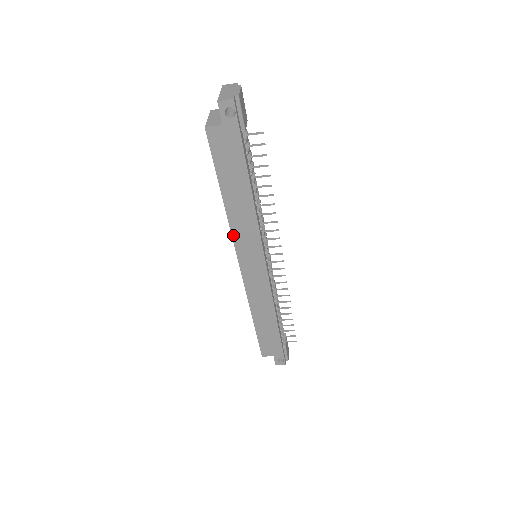
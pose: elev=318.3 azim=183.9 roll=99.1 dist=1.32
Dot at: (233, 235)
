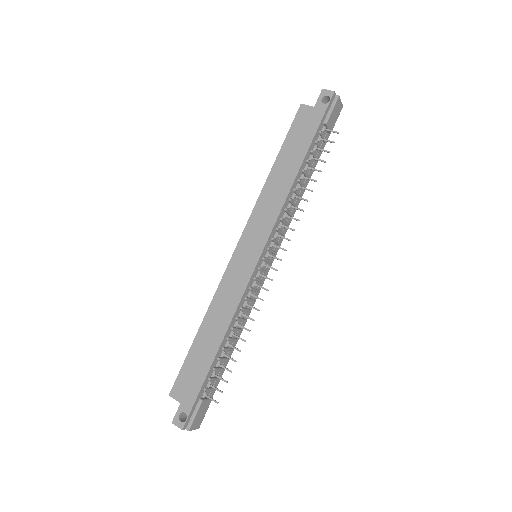
Dot at: (255, 207)
